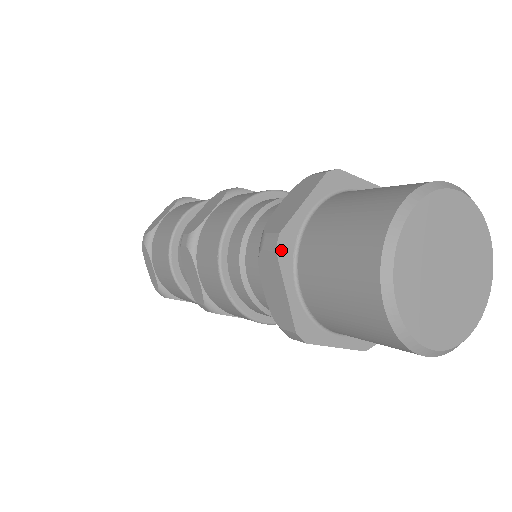
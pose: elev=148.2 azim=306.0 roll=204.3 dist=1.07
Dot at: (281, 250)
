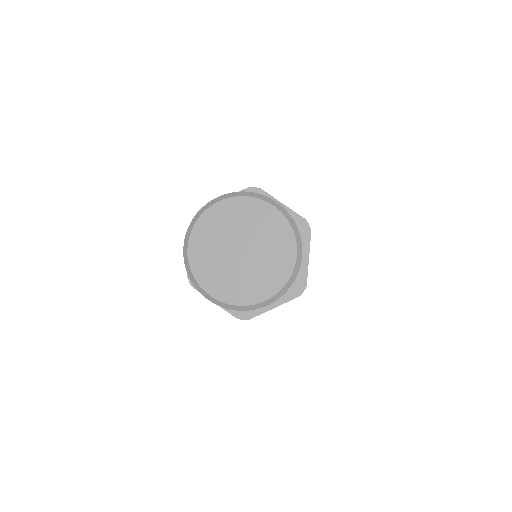
Dot at: occluded
